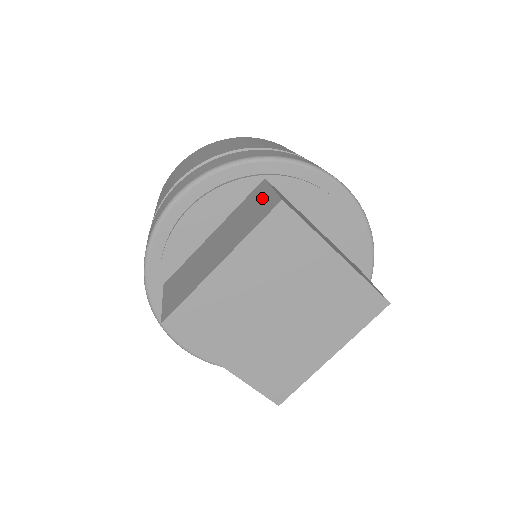
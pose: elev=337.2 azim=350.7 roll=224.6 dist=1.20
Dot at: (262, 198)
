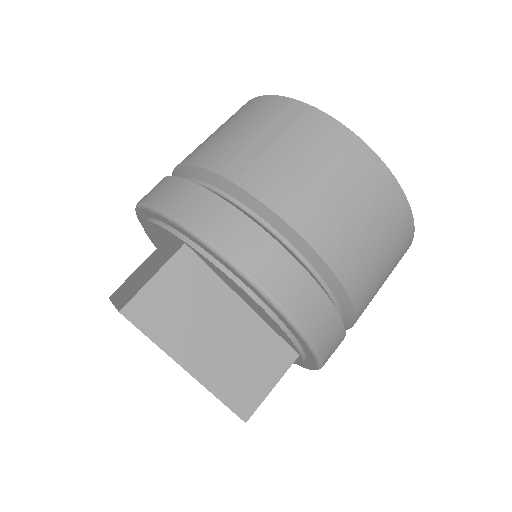
Dot at: (150, 275)
